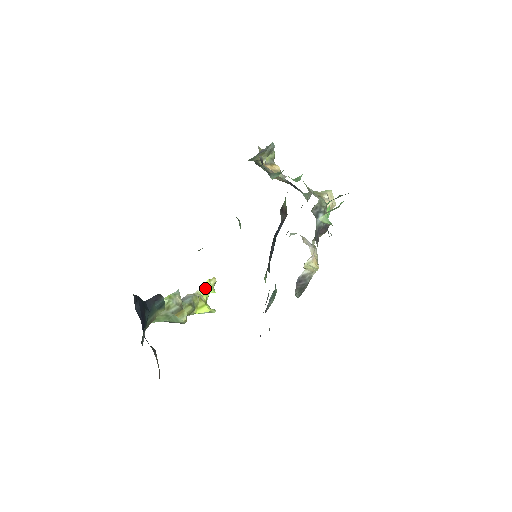
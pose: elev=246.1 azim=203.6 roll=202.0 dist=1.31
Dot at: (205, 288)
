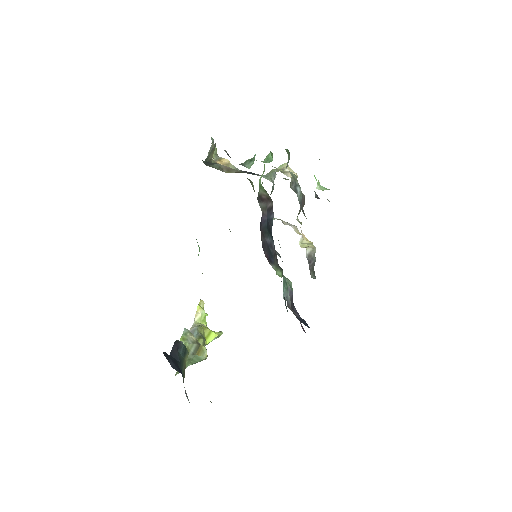
Dot at: (200, 315)
